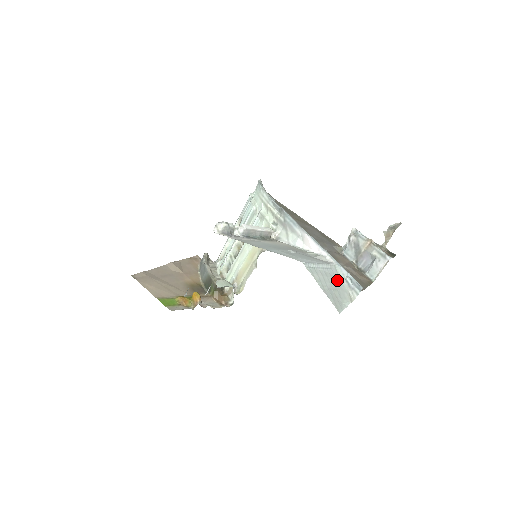
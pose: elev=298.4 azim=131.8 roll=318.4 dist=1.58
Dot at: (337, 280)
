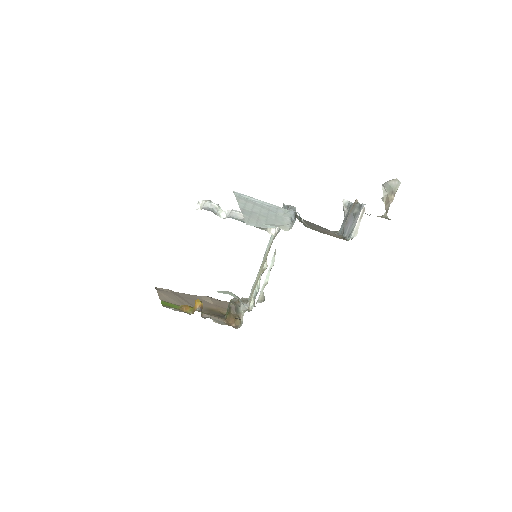
Dot at: (277, 215)
